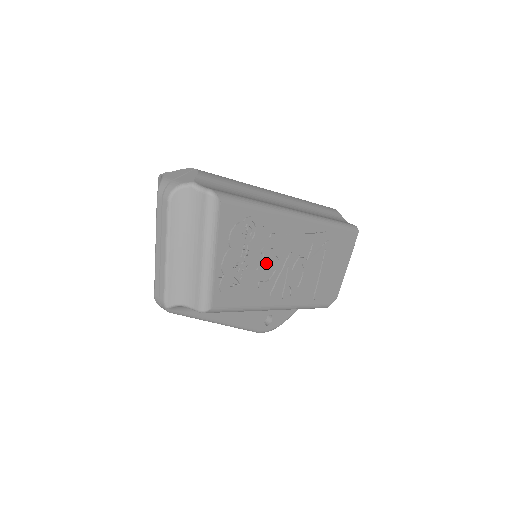
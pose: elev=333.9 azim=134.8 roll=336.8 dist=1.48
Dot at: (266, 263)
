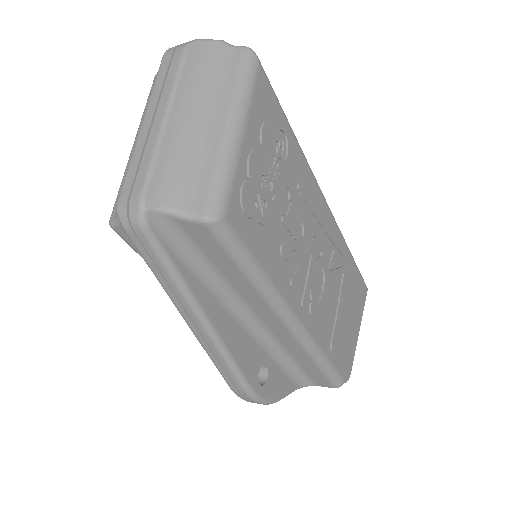
Dot at: (291, 222)
